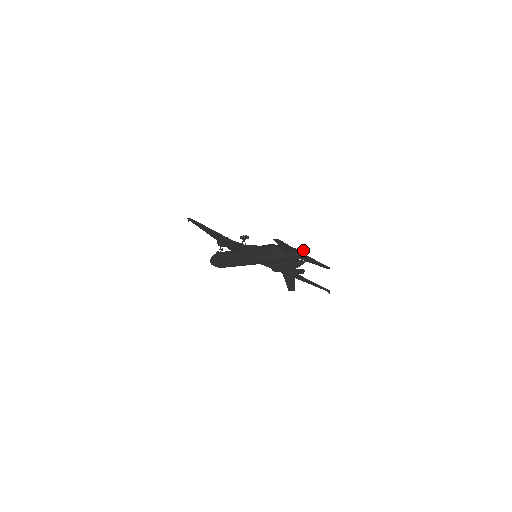
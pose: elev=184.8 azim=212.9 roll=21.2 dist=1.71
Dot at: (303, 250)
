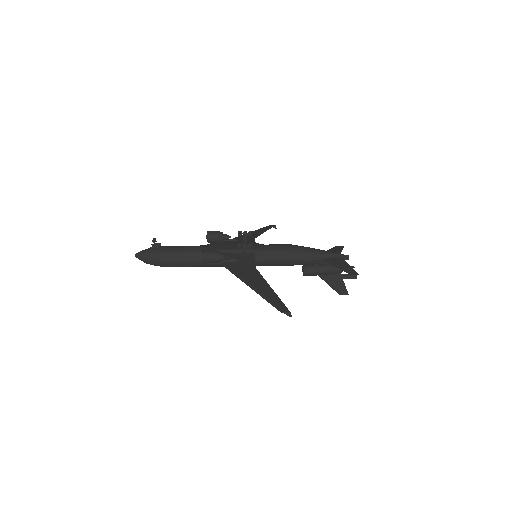
Dot at: (347, 256)
